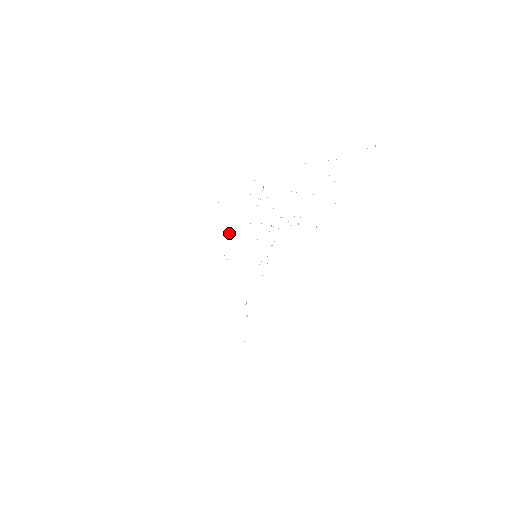
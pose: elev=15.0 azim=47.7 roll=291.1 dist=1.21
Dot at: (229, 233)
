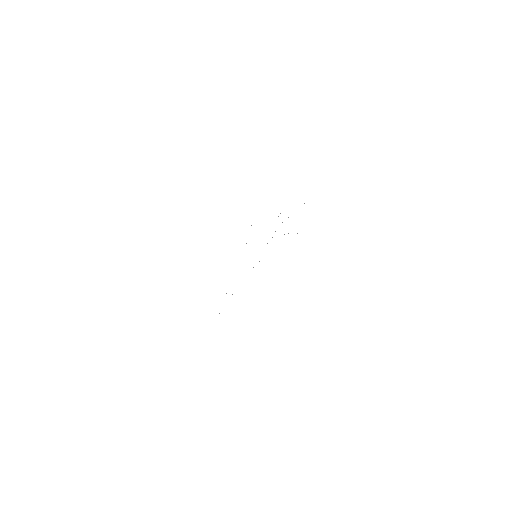
Dot at: occluded
